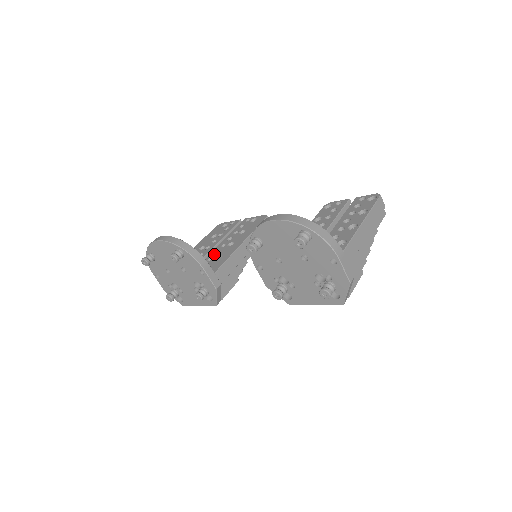
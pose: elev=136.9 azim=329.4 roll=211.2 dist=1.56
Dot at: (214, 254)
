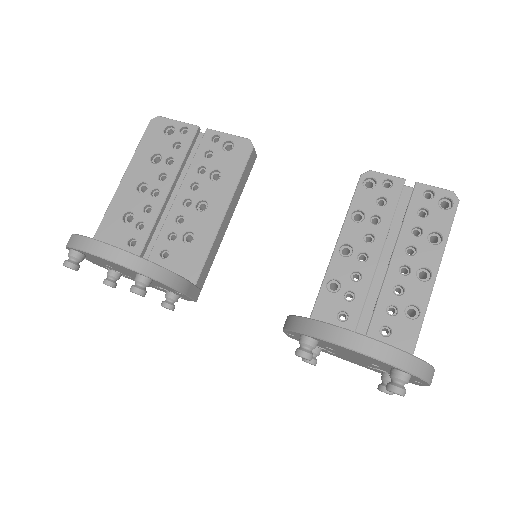
Dot at: (176, 224)
